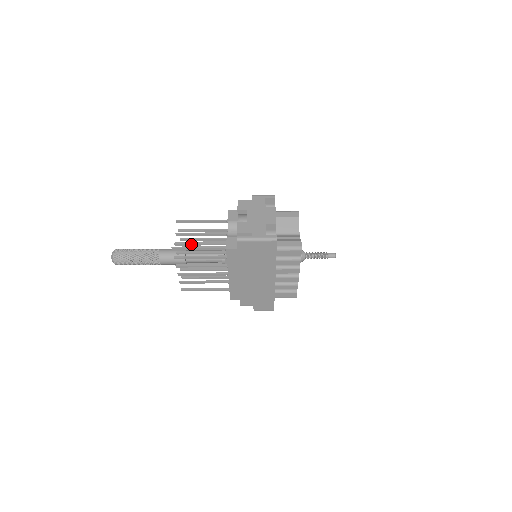
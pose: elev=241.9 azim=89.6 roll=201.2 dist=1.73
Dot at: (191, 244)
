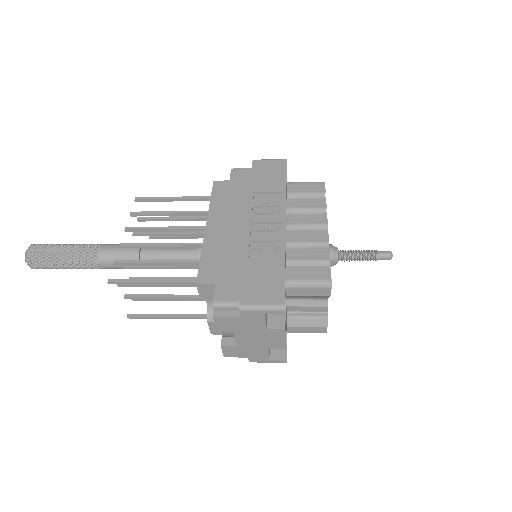
Dot at: occluded
